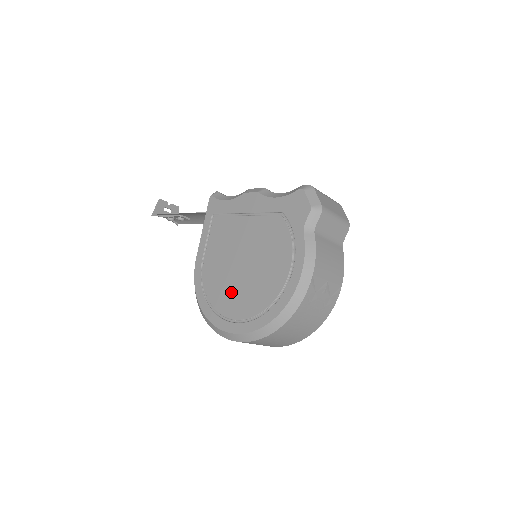
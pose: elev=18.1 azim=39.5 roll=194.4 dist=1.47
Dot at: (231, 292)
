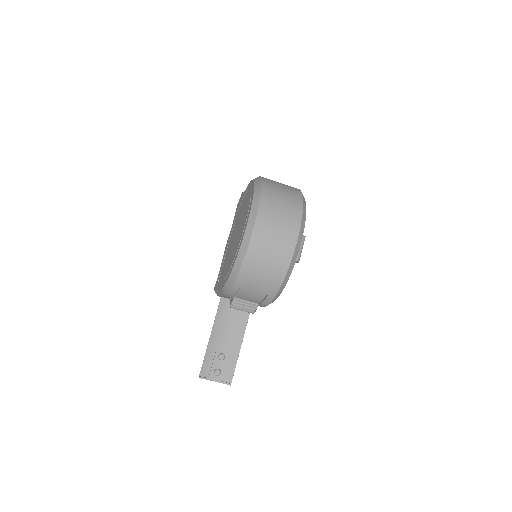
Dot at: (238, 238)
